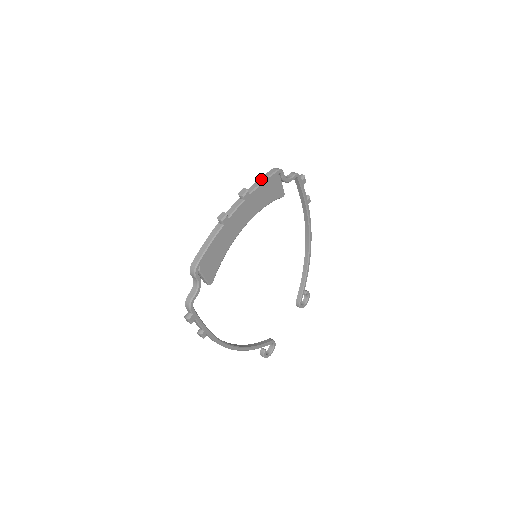
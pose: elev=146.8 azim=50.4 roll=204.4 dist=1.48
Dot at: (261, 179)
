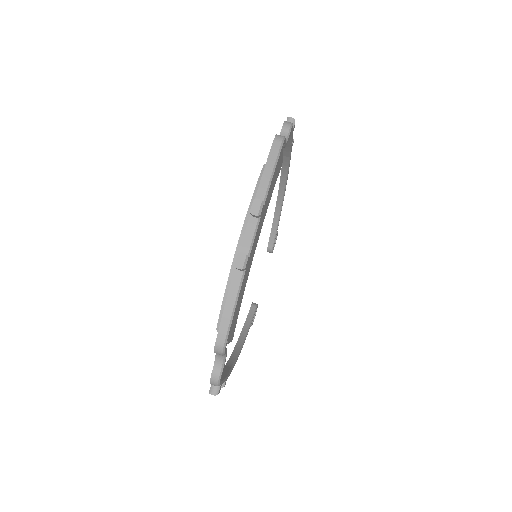
Dot at: (268, 169)
